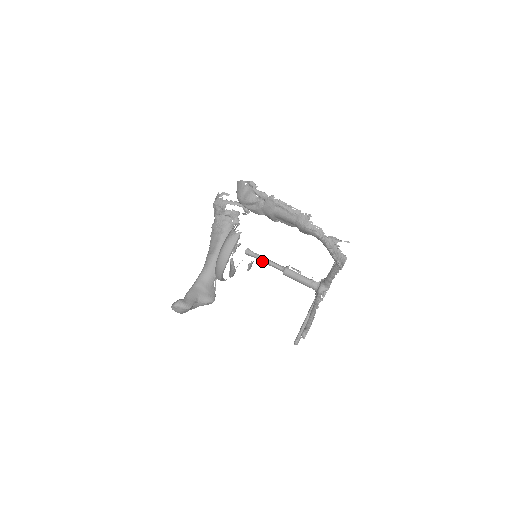
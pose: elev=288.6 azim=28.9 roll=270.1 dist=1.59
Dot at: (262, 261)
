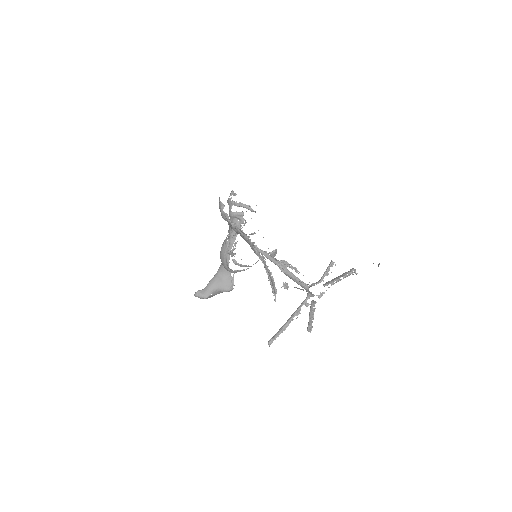
Dot at: (267, 258)
